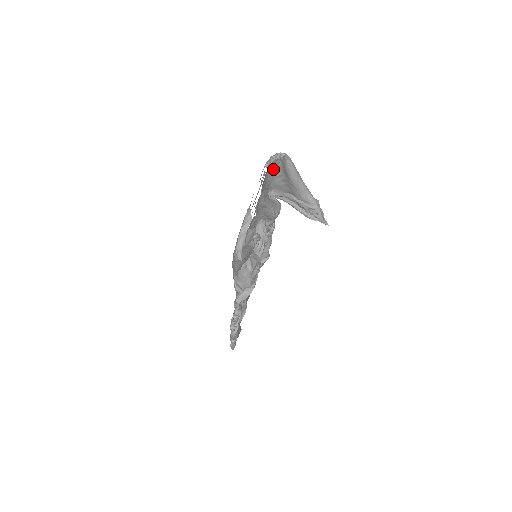
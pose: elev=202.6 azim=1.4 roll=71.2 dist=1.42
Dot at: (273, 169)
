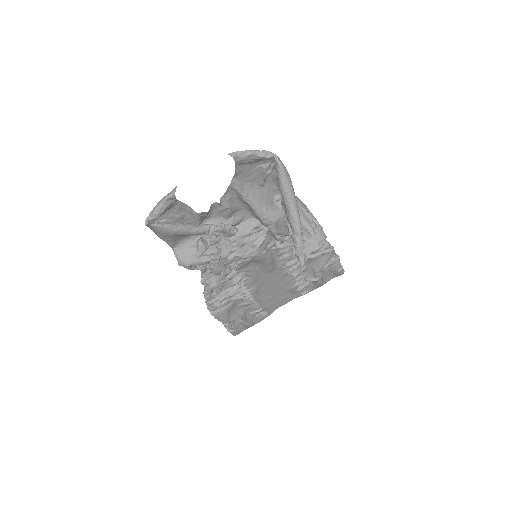
Dot at: (266, 168)
